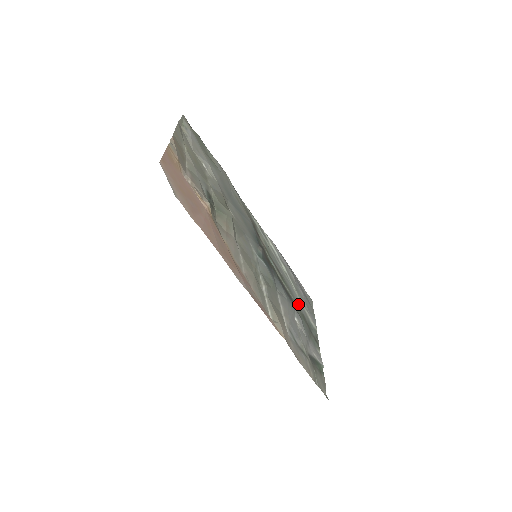
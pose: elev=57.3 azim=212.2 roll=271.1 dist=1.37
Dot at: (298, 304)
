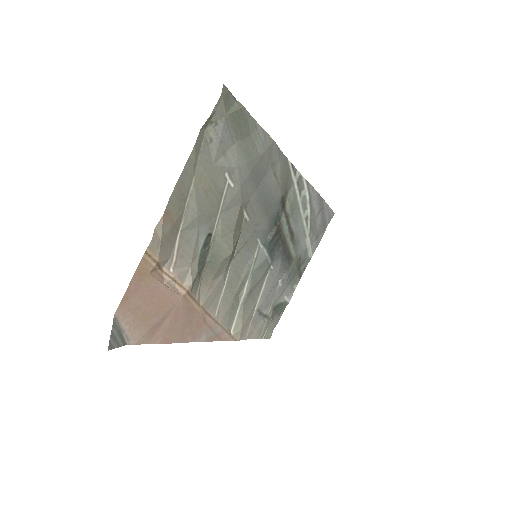
Dot at: (299, 251)
